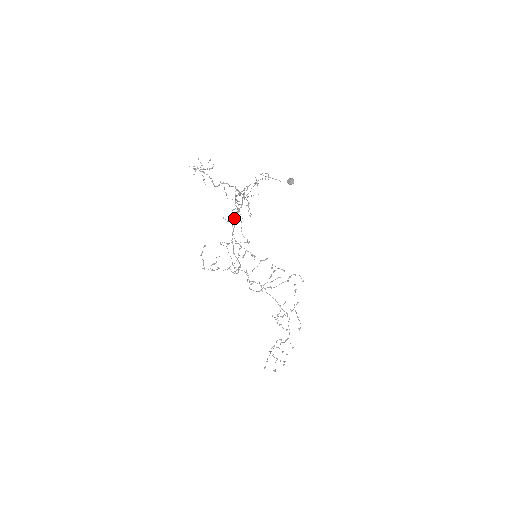
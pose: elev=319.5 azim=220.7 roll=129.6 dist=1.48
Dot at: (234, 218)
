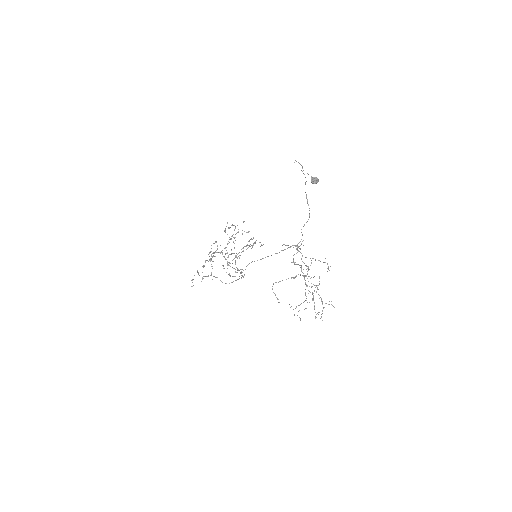
Dot at: occluded
